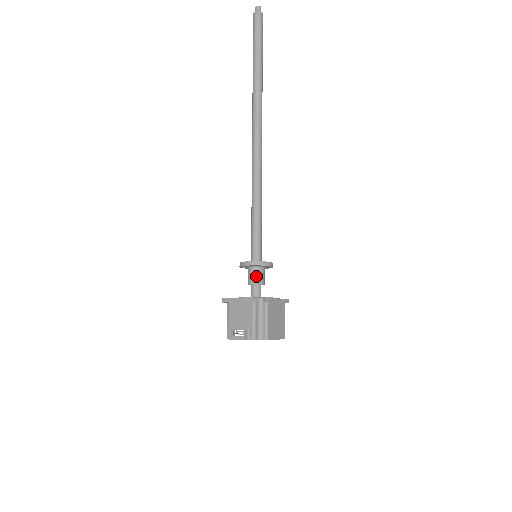
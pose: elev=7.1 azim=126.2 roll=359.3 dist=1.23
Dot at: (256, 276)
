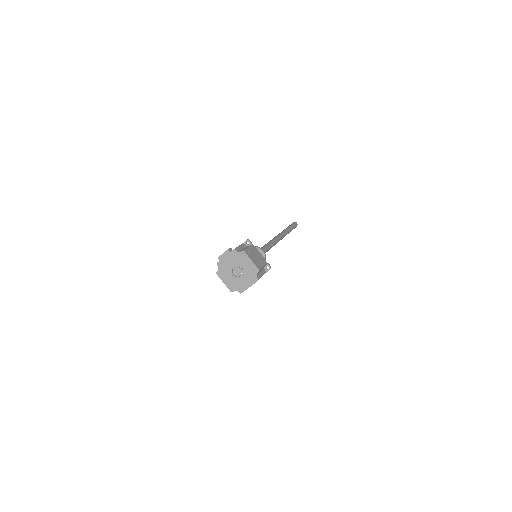
Dot at: occluded
